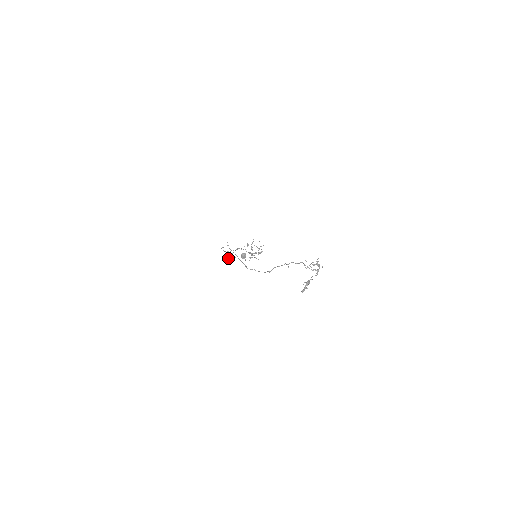
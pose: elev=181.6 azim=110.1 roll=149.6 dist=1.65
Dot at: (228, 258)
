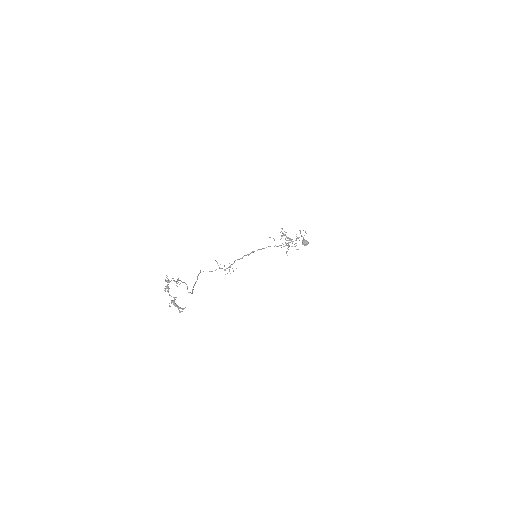
Dot at: occluded
